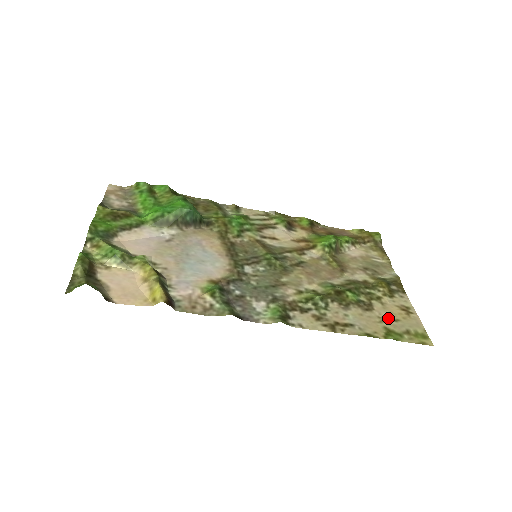
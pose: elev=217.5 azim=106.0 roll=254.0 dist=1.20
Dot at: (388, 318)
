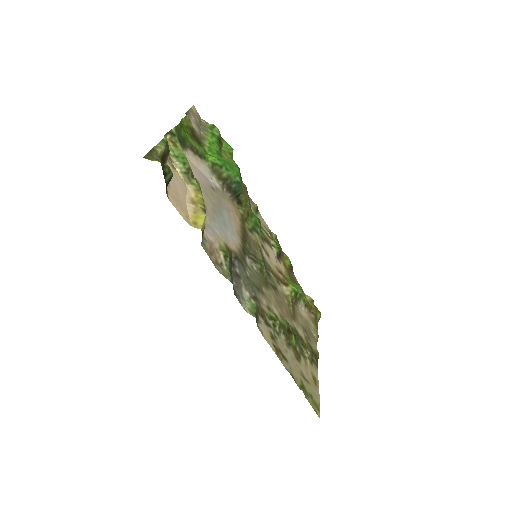
Dot at: (305, 376)
